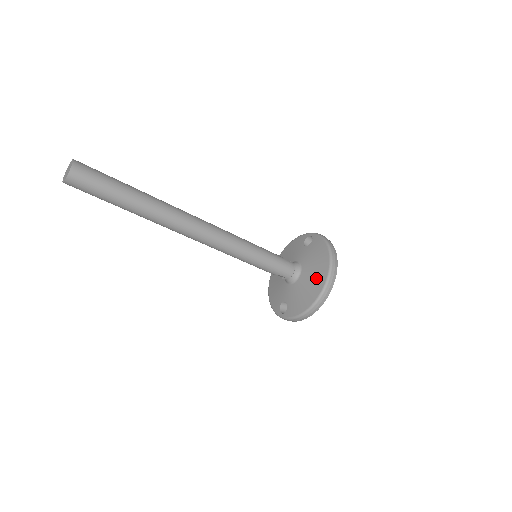
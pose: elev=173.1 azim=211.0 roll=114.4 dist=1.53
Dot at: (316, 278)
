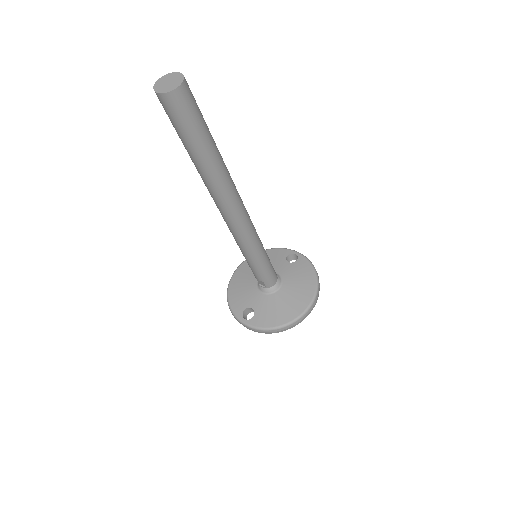
Dot at: (298, 299)
